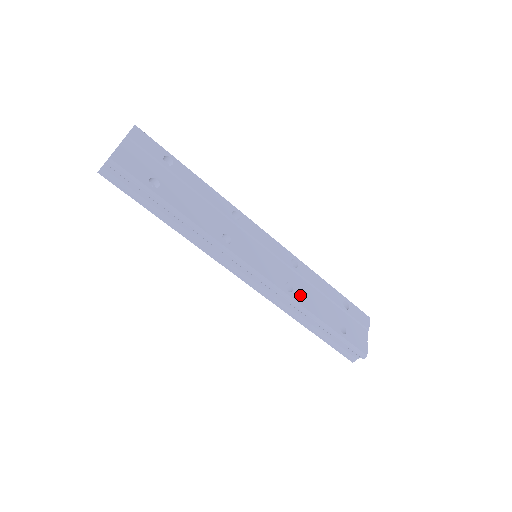
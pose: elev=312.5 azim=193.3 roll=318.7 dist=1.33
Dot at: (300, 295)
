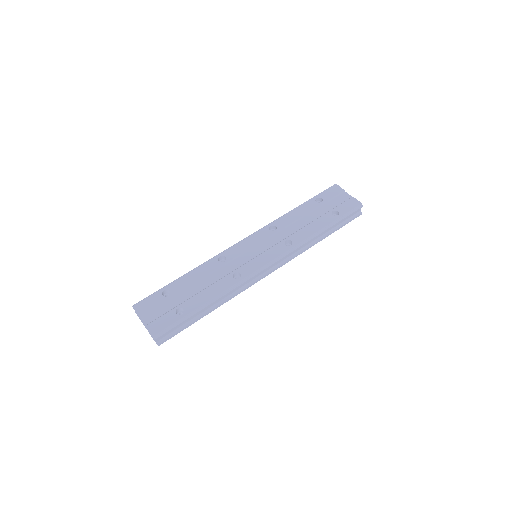
Dot at: (297, 237)
